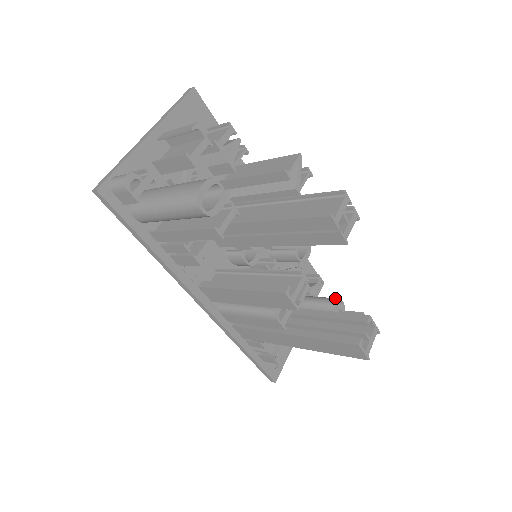
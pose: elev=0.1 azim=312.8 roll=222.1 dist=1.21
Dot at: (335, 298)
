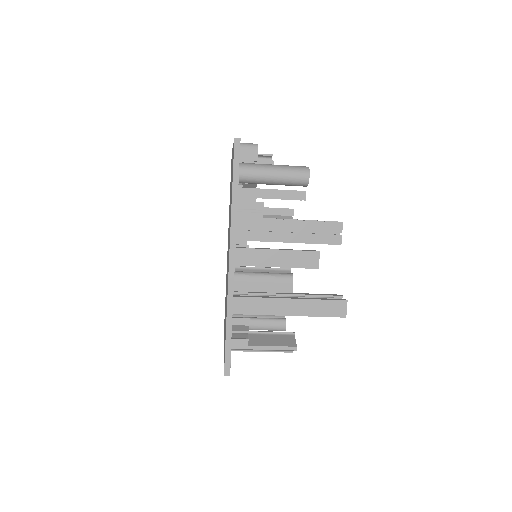
Dot at: occluded
